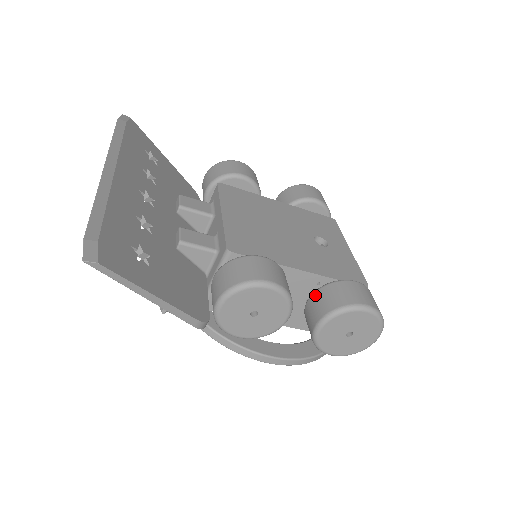
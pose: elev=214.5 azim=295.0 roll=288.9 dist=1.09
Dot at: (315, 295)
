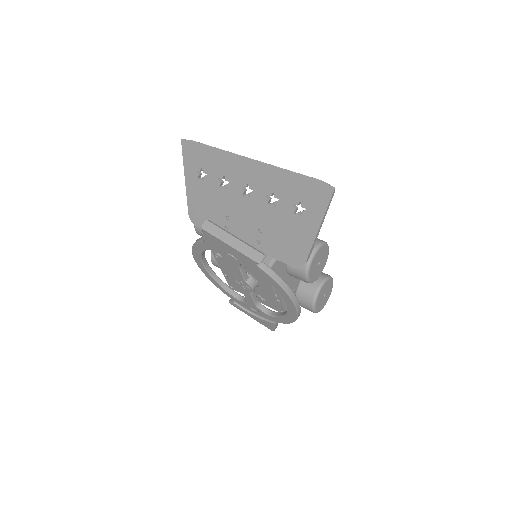
Dot at: occluded
